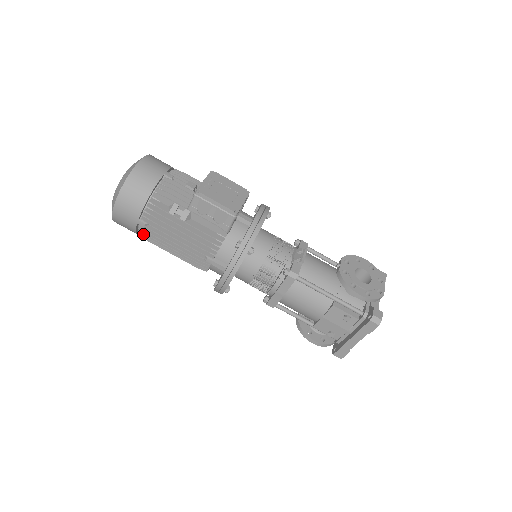
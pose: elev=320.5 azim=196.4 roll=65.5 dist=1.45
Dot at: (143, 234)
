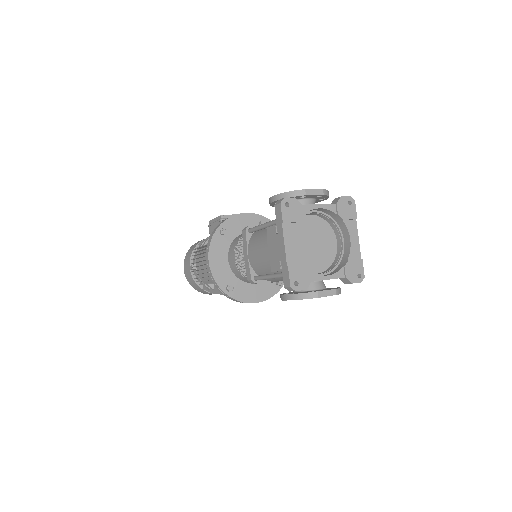
Dot at: (195, 278)
